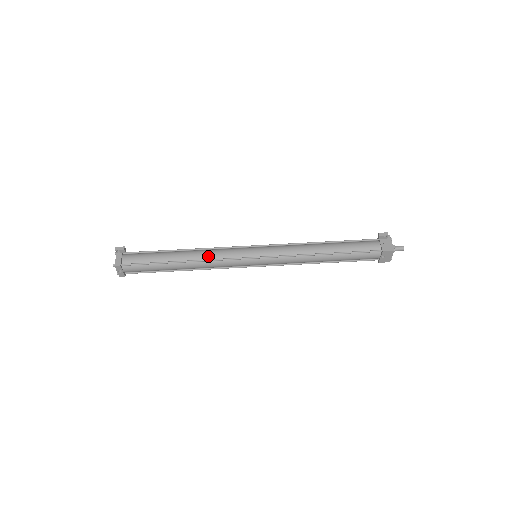
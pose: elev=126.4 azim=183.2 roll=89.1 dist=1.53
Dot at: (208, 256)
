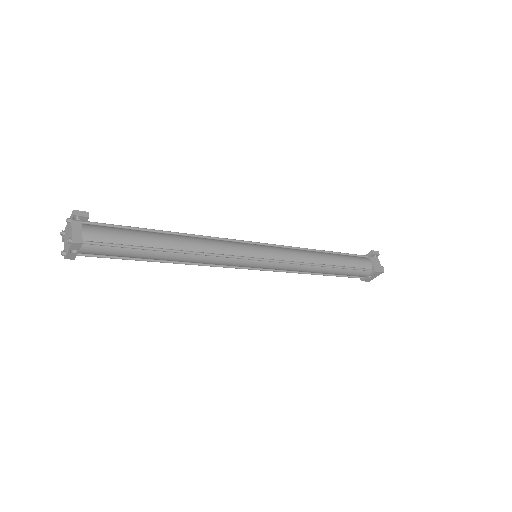
Dot at: (208, 248)
